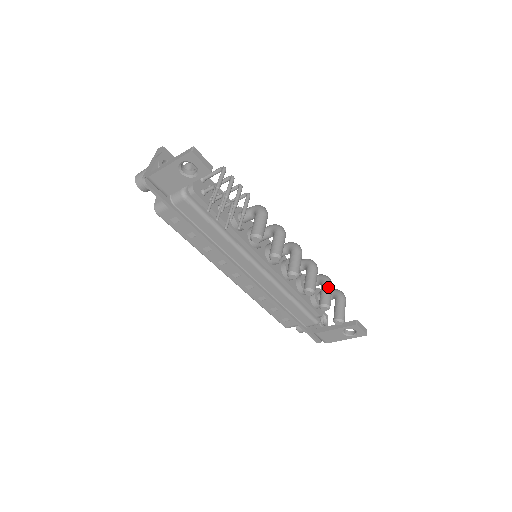
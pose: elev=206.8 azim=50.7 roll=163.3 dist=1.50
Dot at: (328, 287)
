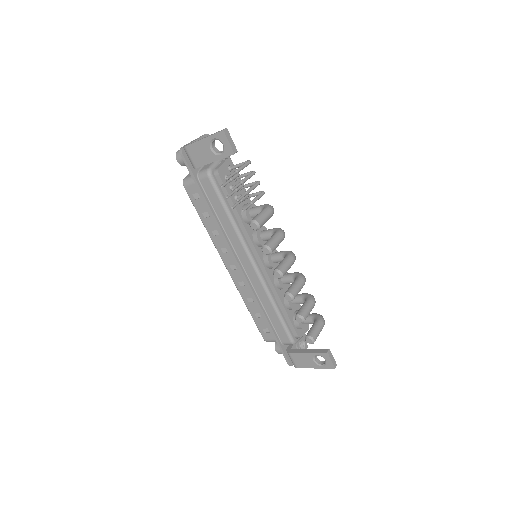
Dot at: (310, 303)
